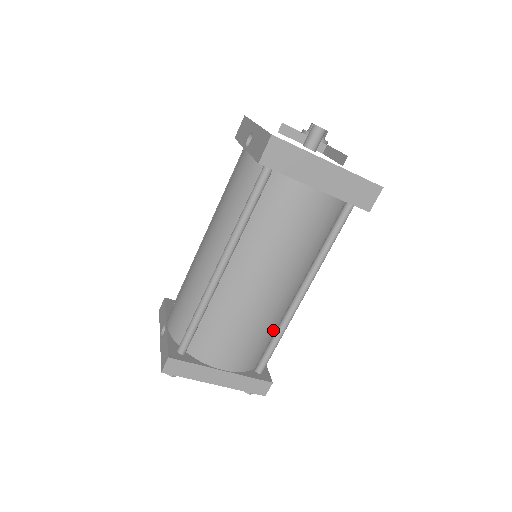
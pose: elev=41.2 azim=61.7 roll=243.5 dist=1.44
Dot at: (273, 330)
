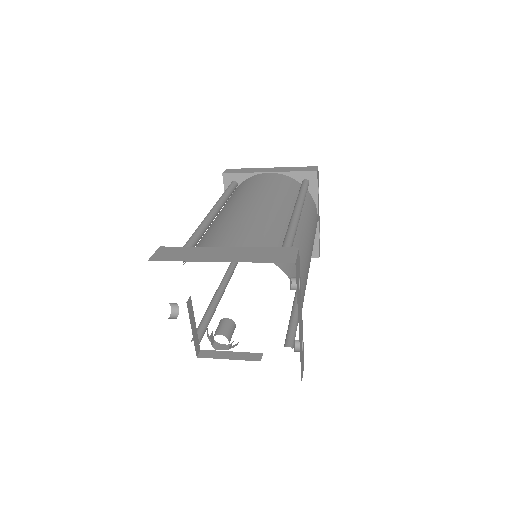
Dot at: occluded
